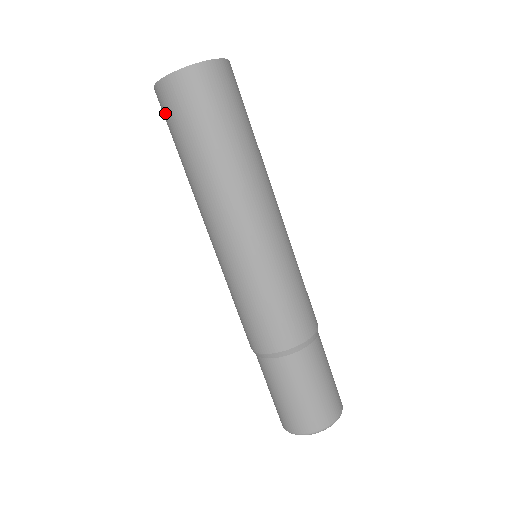
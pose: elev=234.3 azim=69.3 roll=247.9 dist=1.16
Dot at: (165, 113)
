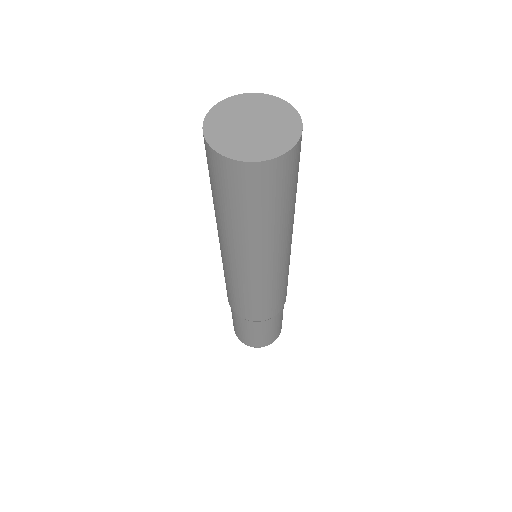
Dot at: (213, 172)
